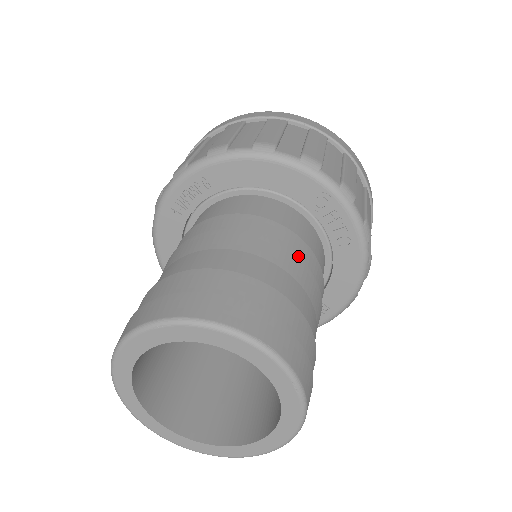
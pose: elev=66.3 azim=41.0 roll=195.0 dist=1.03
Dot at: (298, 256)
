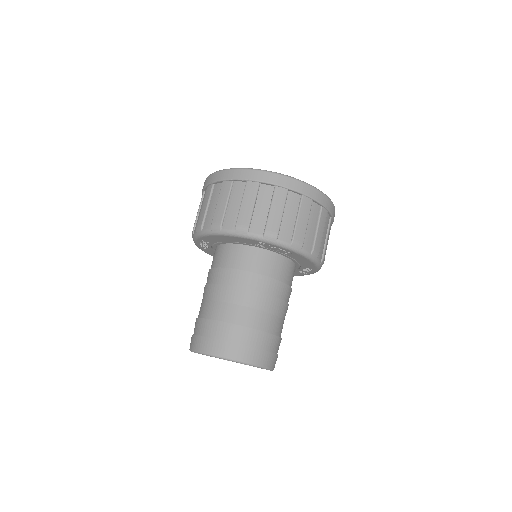
Dot at: (250, 289)
